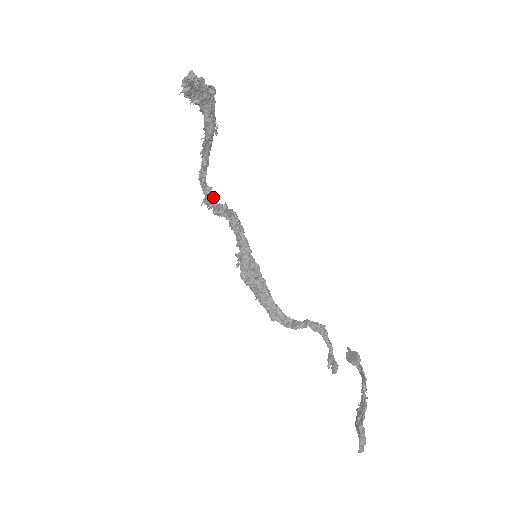
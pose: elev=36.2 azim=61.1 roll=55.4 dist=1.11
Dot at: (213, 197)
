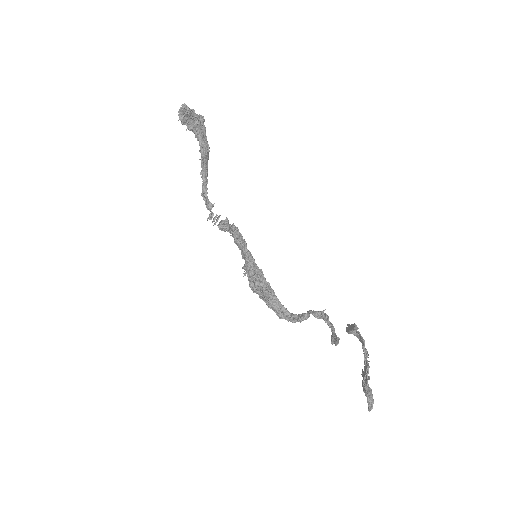
Dot at: (216, 214)
